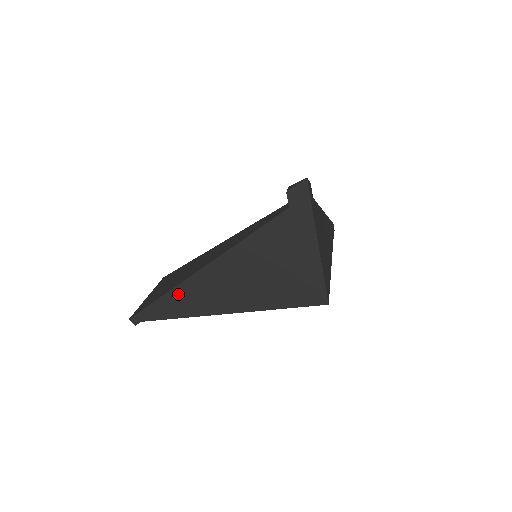
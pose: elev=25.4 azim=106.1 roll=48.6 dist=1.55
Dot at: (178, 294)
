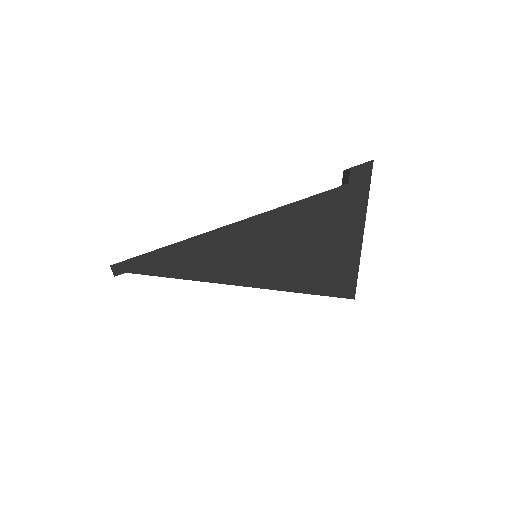
Dot at: (192, 247)
